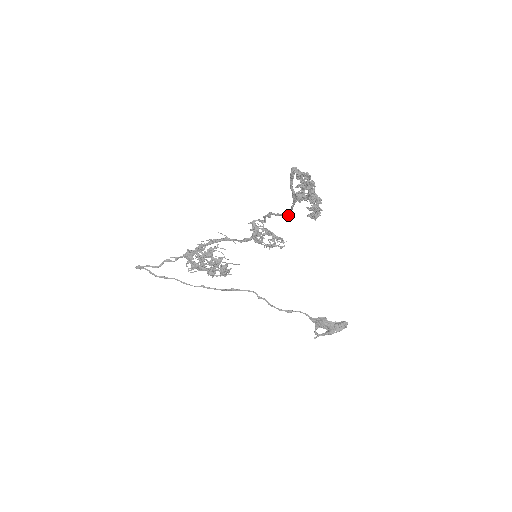
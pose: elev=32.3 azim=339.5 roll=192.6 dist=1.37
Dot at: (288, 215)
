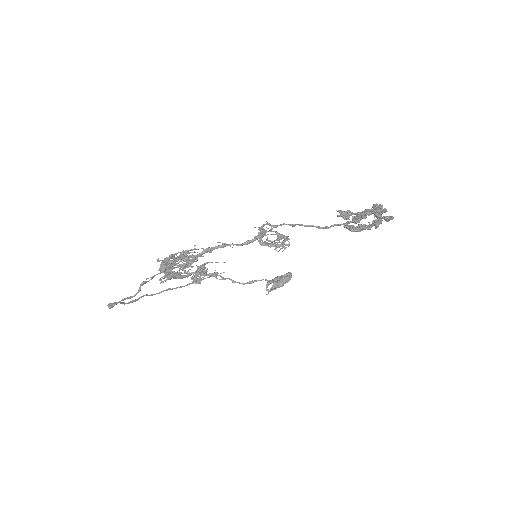
Dot at: (324, 228)
